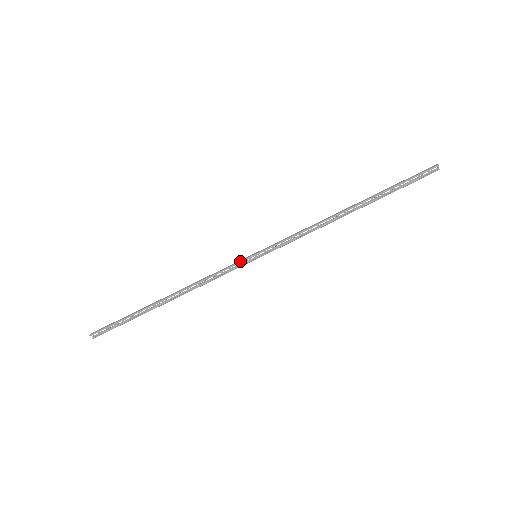
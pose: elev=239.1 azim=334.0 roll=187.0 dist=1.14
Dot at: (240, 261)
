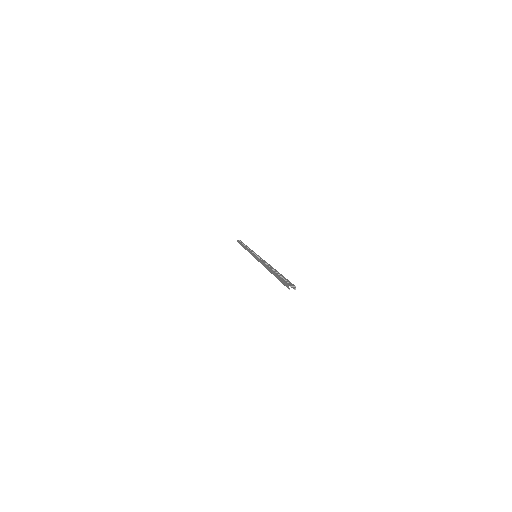
Dot at: occluded
